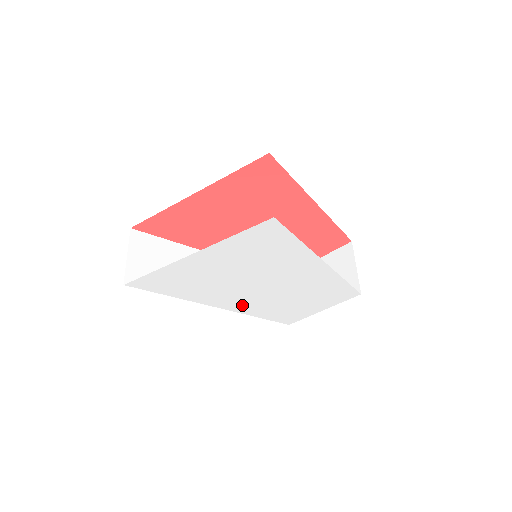
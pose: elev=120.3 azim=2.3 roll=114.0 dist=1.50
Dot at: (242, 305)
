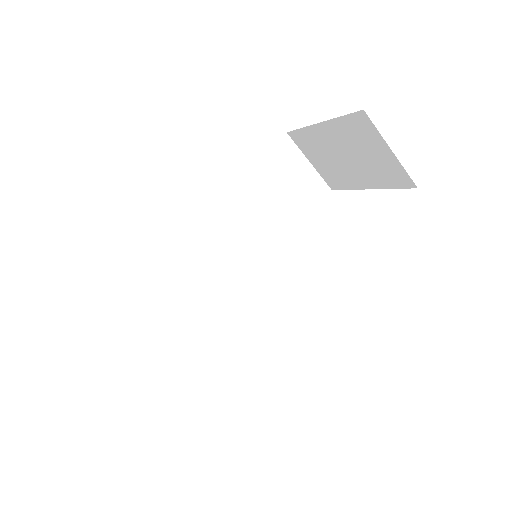
Dot at: occluded
